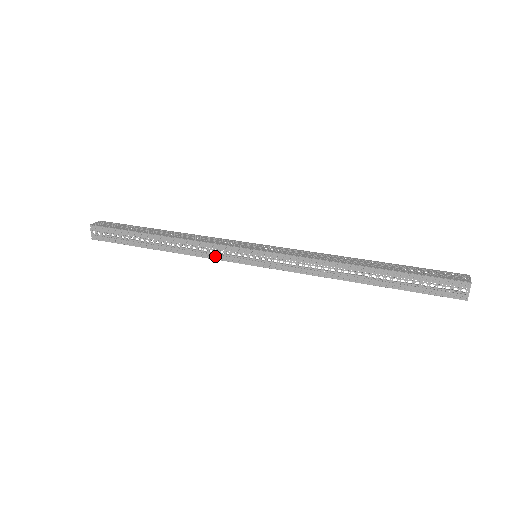
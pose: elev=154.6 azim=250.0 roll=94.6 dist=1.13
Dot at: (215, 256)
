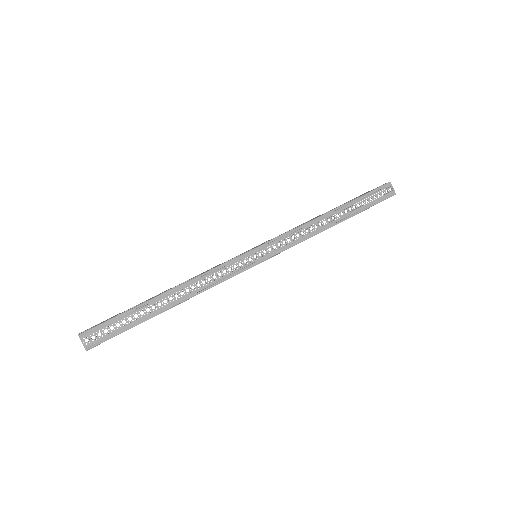
Dot at: (226, 276)
